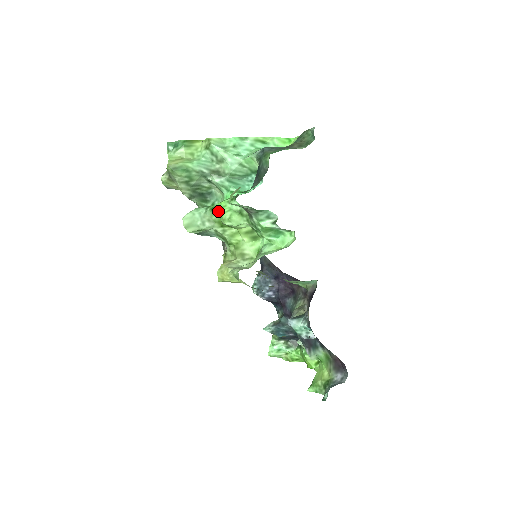
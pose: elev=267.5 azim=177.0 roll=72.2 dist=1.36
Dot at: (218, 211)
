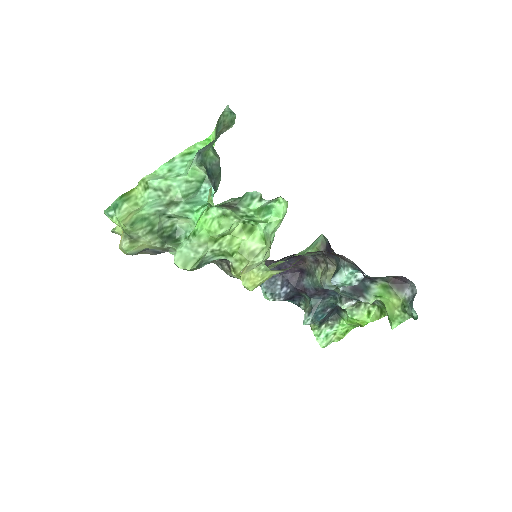
Dot at: (202, 230)
